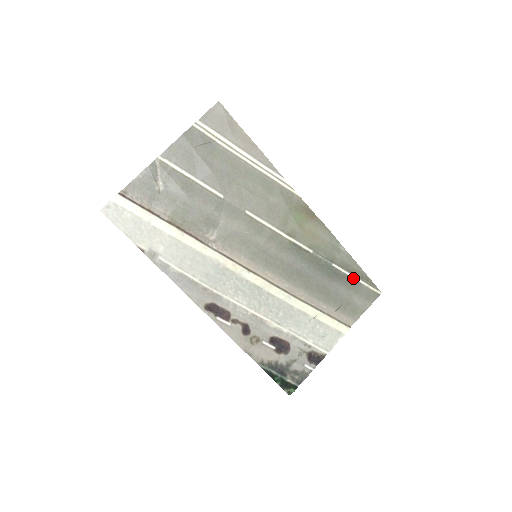
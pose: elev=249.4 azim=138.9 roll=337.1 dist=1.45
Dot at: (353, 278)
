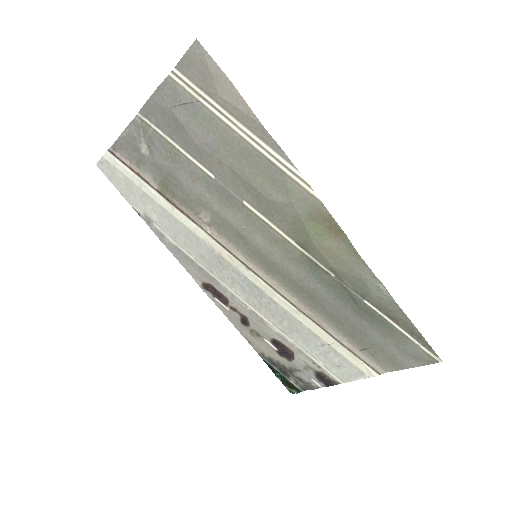
Dot at: (396, 327)
